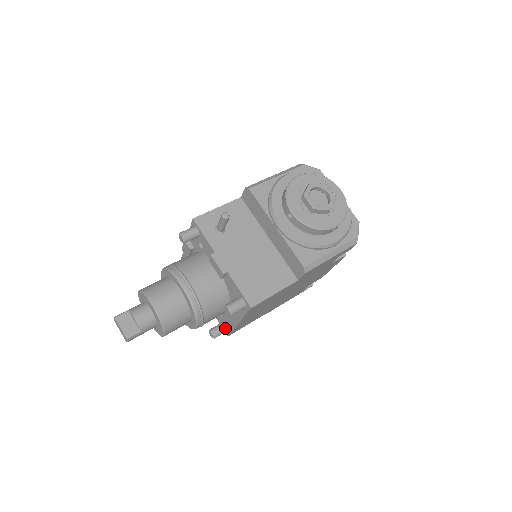
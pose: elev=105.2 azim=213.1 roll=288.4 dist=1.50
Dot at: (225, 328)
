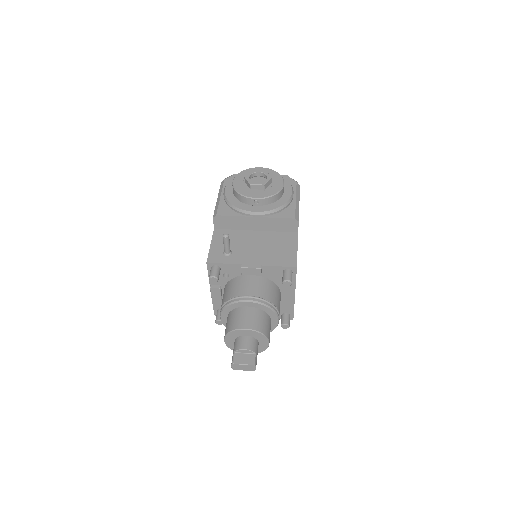
Dot at: (287, 315)
